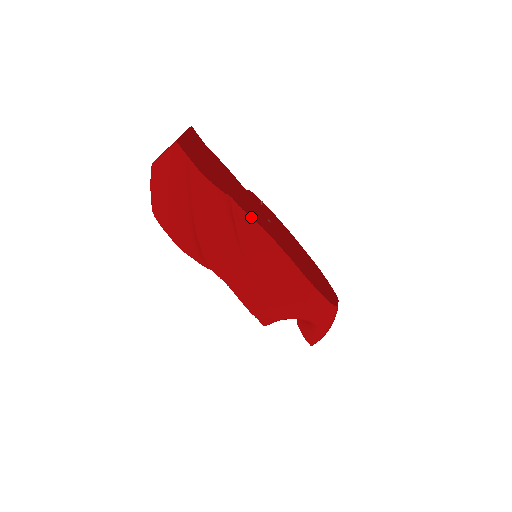
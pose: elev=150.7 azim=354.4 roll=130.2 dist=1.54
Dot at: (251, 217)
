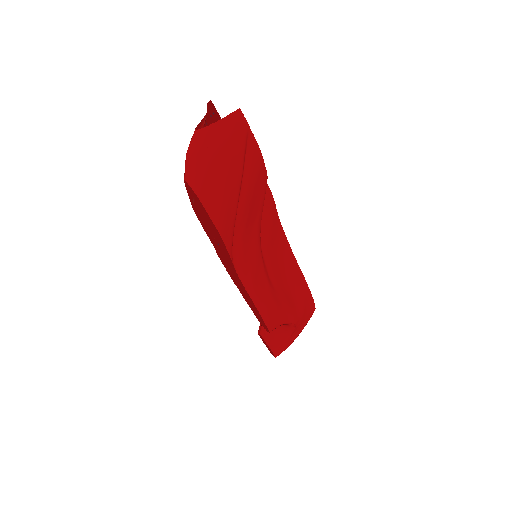
Dot at: (276, 209)
